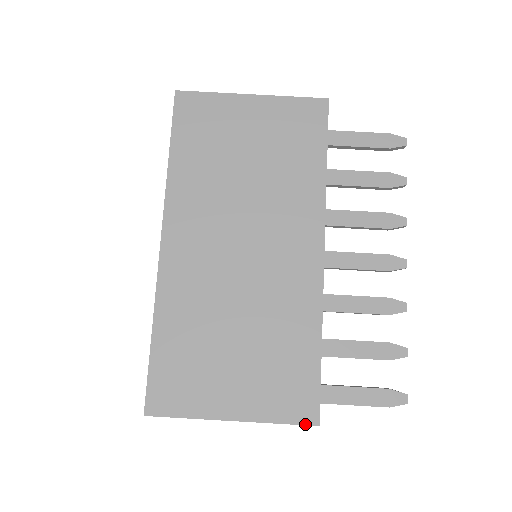
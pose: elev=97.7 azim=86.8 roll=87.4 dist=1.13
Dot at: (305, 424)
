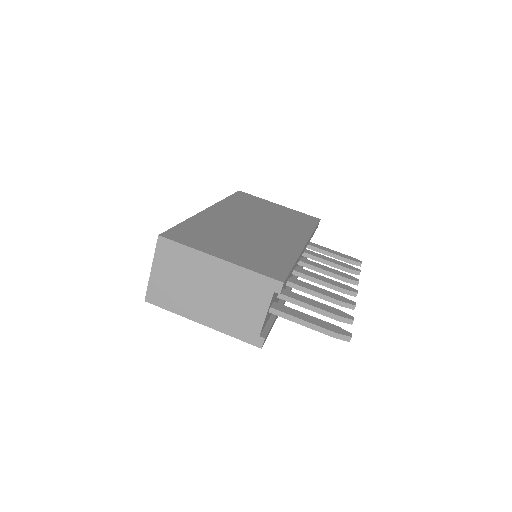
Dot at: (273, 278)
